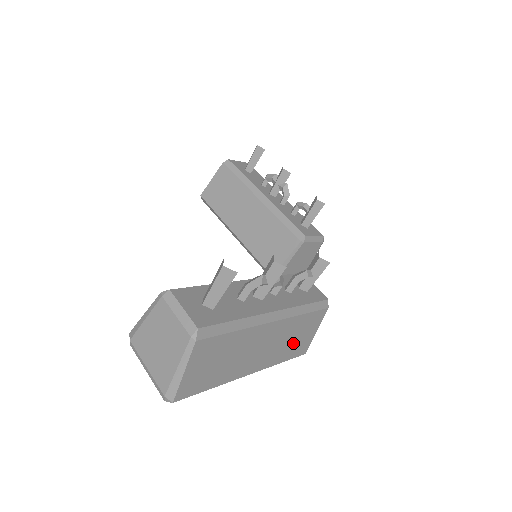
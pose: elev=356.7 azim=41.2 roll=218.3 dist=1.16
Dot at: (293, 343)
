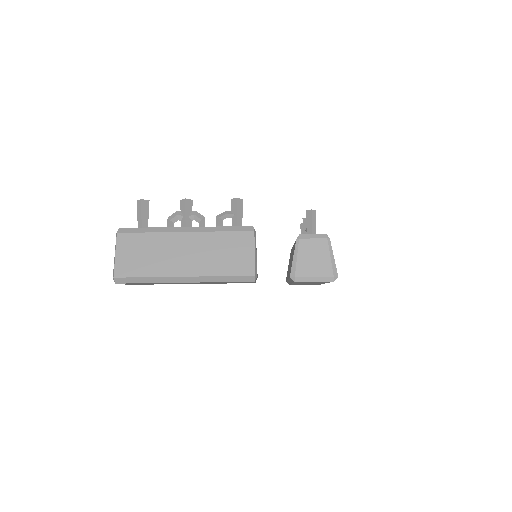
Dot at: (225, 259)
